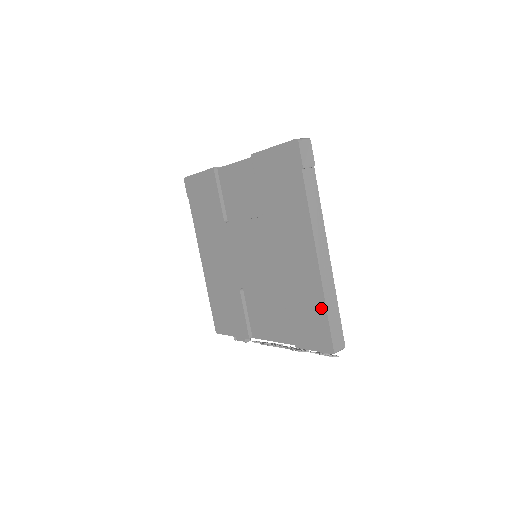
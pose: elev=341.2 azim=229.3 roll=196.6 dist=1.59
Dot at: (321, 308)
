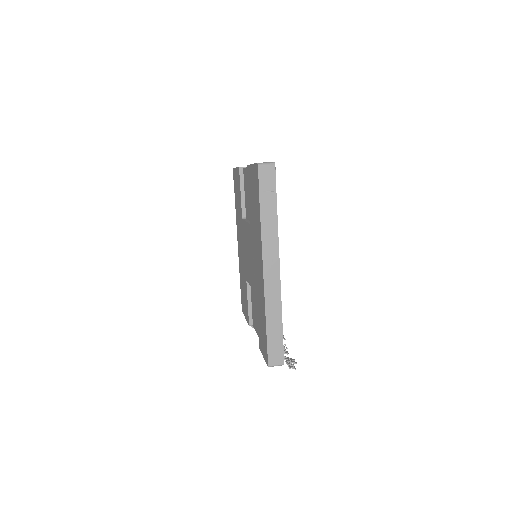
Dot at: (265, 323)
